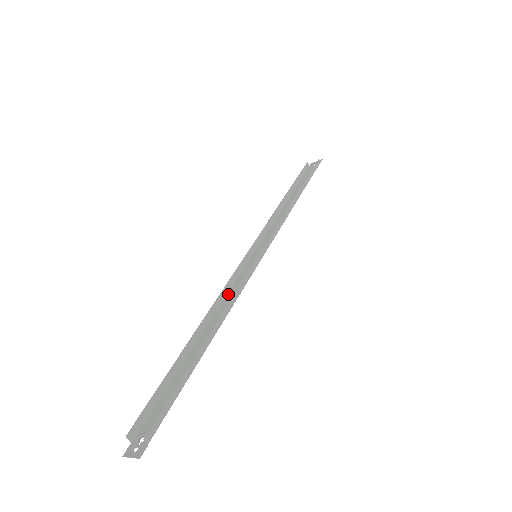
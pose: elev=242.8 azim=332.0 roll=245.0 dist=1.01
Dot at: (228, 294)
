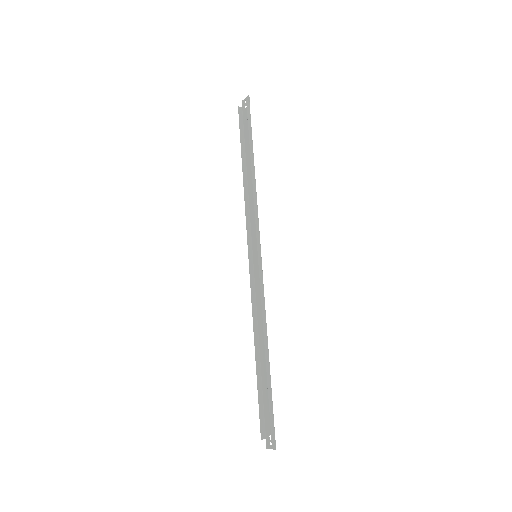
Dot at: (257, 303)
